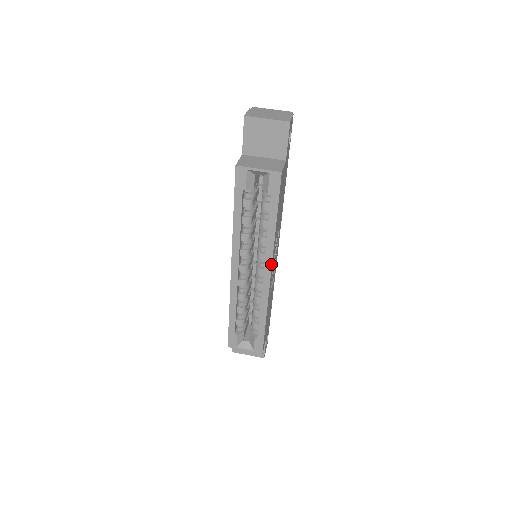
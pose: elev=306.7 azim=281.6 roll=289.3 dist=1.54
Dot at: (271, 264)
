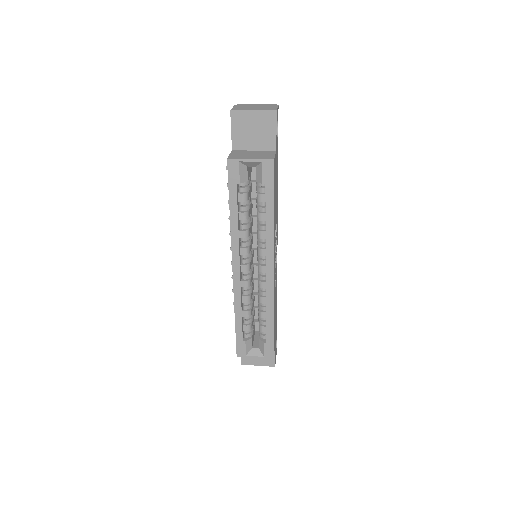
Dot at: (273, 259)
